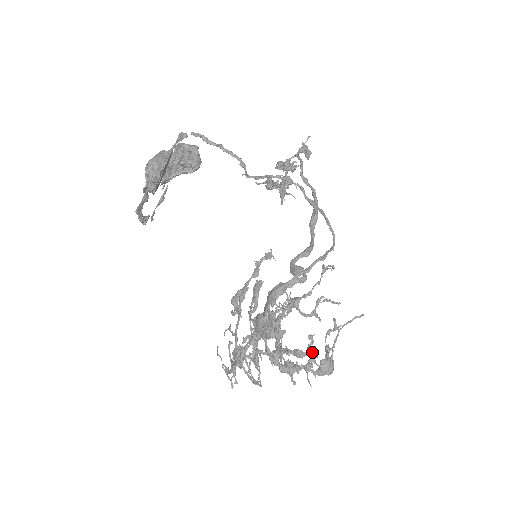
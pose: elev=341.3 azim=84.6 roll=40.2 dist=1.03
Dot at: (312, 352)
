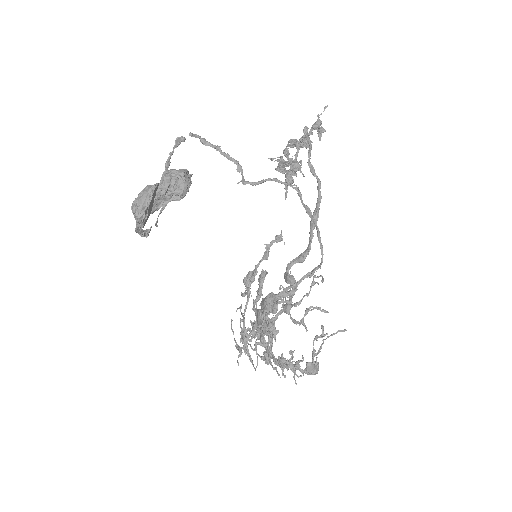
Dot at: (293, 364)
